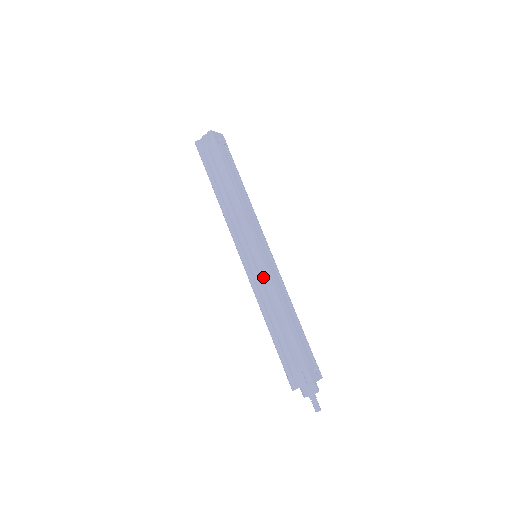
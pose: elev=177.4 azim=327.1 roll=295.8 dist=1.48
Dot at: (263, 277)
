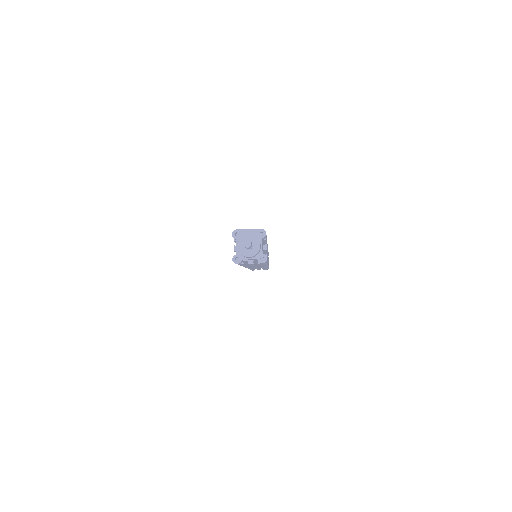
Dot at: occluded
